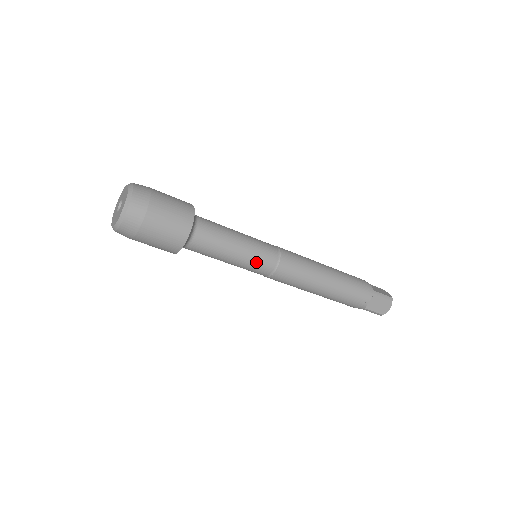
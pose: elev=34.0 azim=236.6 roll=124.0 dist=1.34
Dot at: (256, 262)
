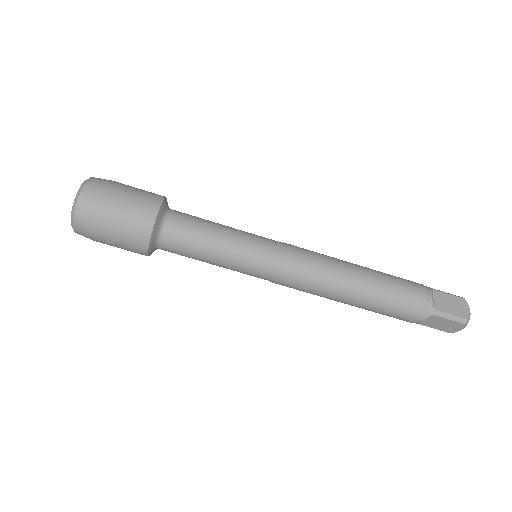
Dot at: (254, 244)
